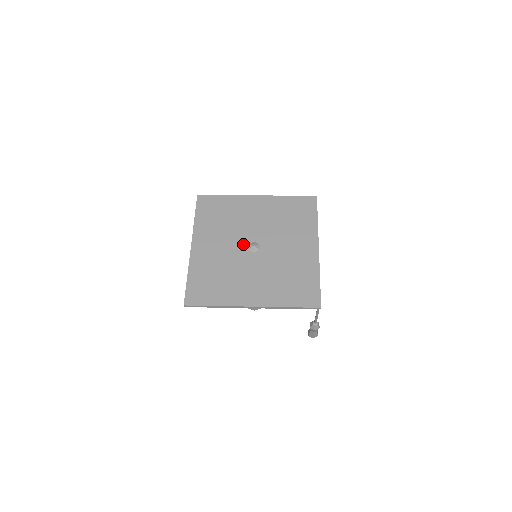
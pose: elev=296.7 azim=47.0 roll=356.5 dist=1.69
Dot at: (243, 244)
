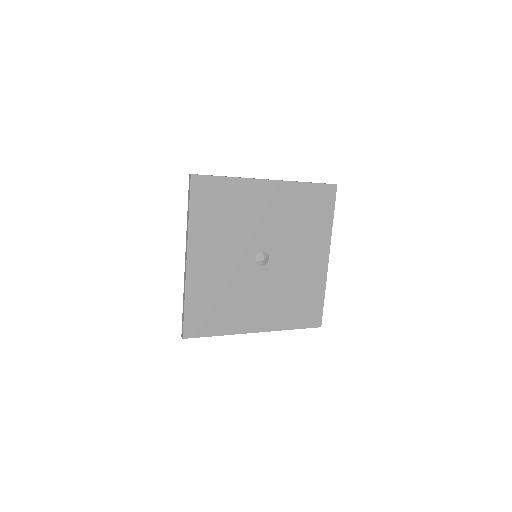
Dot at: (250, 255)
